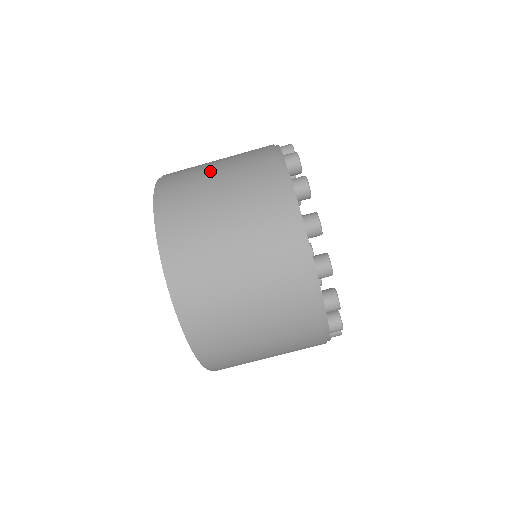
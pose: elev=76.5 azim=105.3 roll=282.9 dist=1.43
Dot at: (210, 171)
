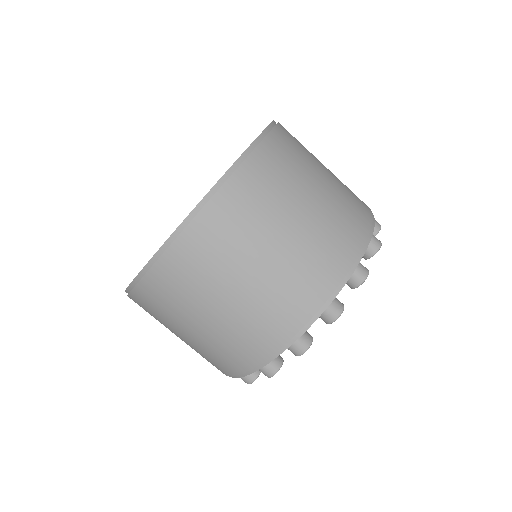
Dot at: (296, 204)
